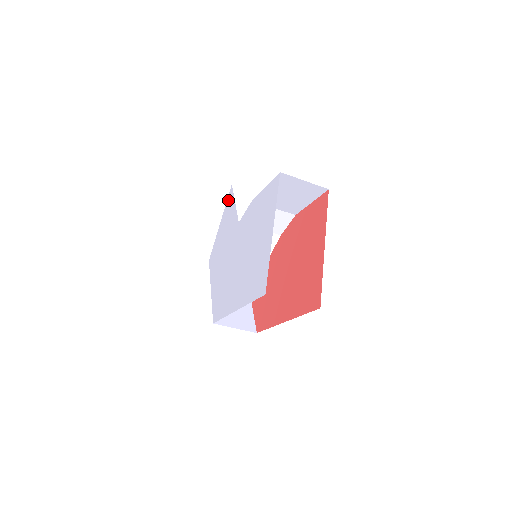
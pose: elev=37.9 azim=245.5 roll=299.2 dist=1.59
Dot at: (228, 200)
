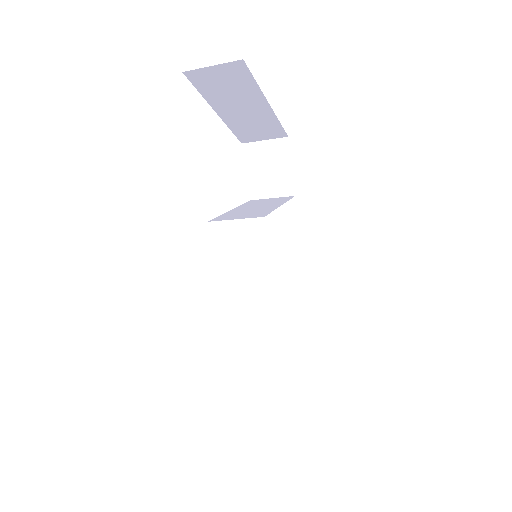
Dot at: occluded
